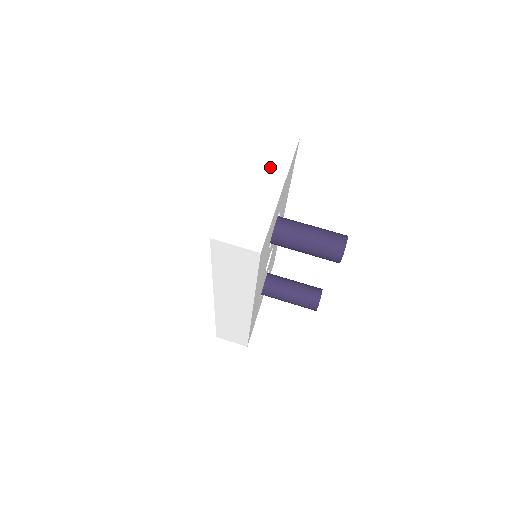
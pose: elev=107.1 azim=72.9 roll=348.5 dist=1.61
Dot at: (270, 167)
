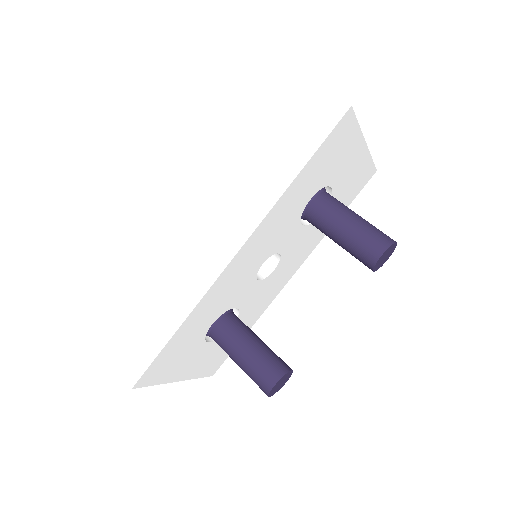
Dot at: occluded
